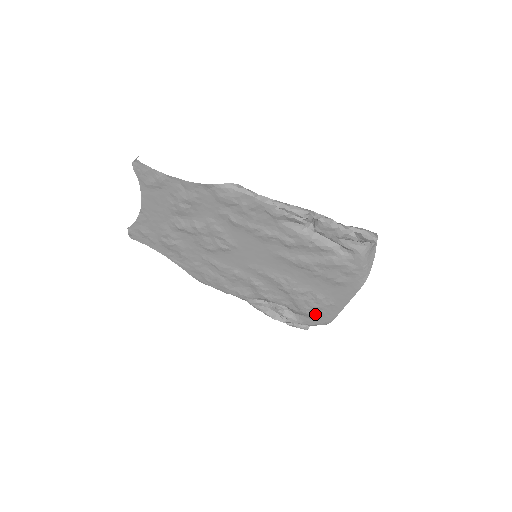
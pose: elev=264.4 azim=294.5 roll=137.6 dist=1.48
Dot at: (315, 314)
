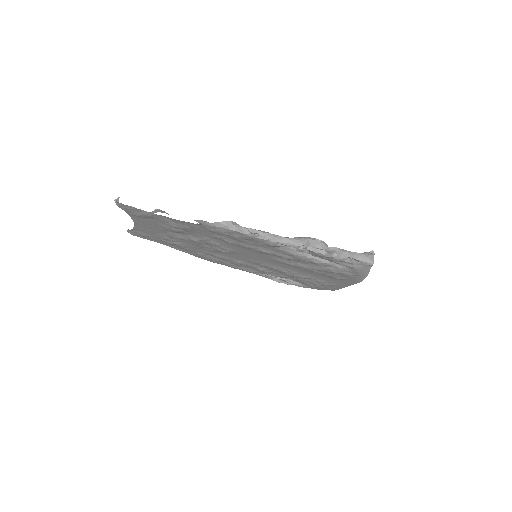
Dot at: (318, 287)
